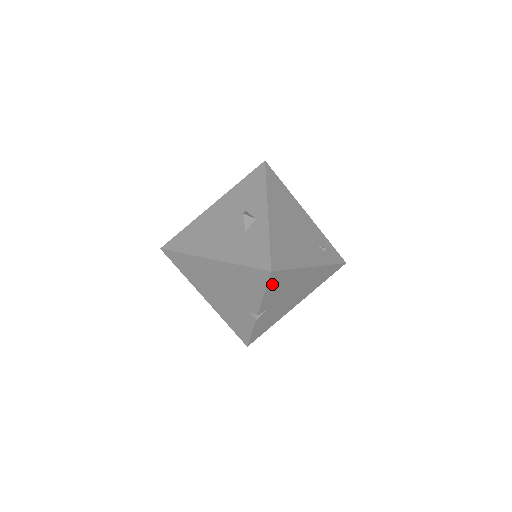
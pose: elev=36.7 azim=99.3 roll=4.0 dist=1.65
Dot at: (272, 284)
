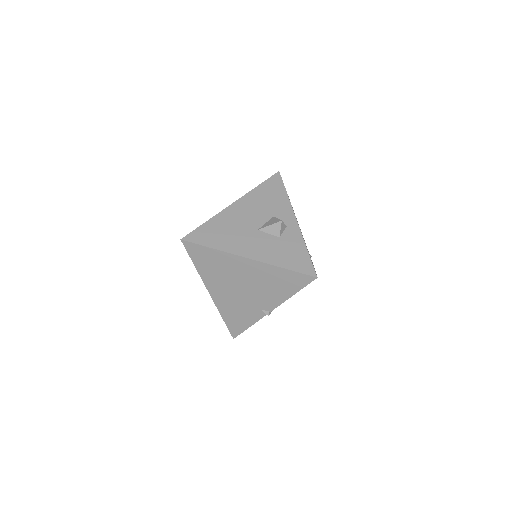
Dot at: occluded
